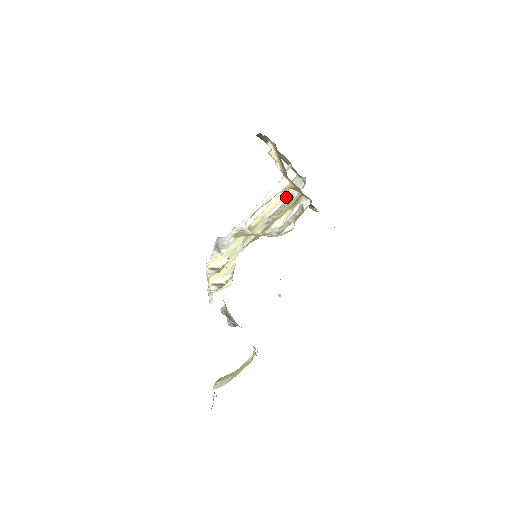
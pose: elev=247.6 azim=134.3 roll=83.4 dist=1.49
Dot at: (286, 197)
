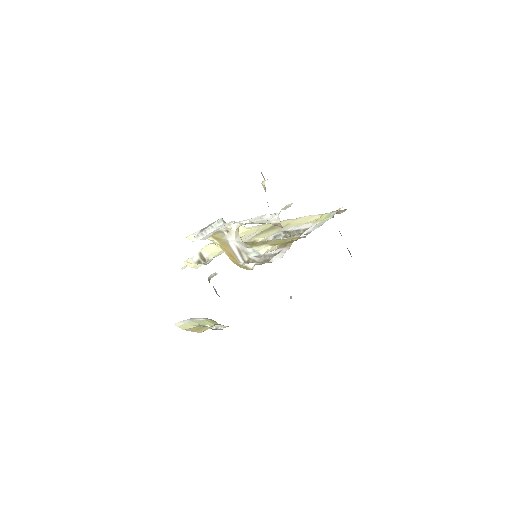
Dot at: (308, 225)
